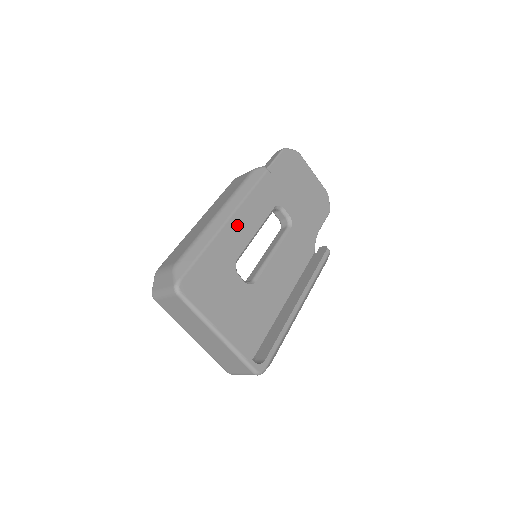
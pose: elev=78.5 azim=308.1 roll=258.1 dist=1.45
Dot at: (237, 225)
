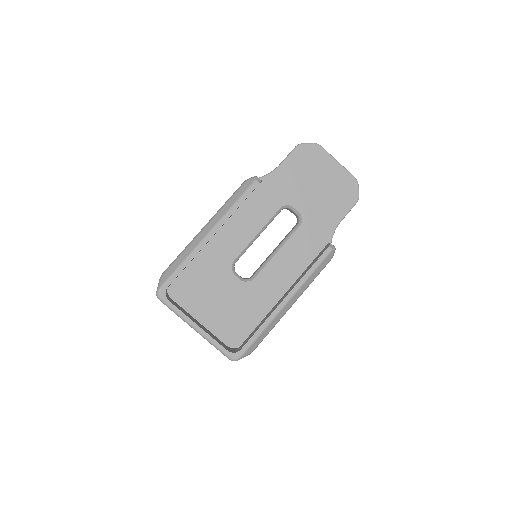
Dot at: (235, 231)
